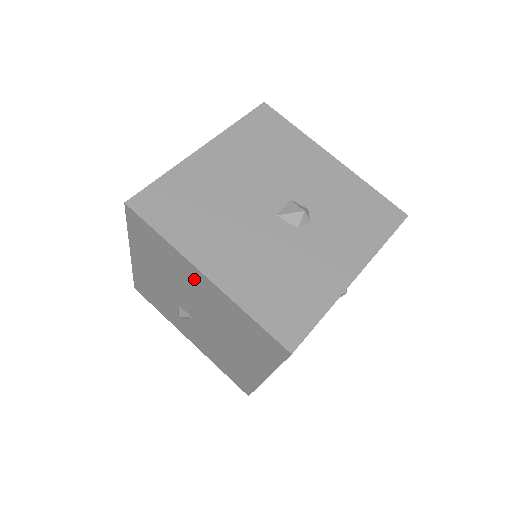
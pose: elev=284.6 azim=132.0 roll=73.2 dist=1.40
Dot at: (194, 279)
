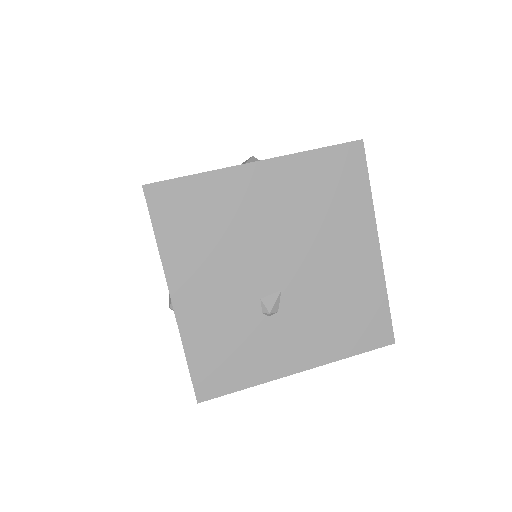
Dot at: (252, 191)
